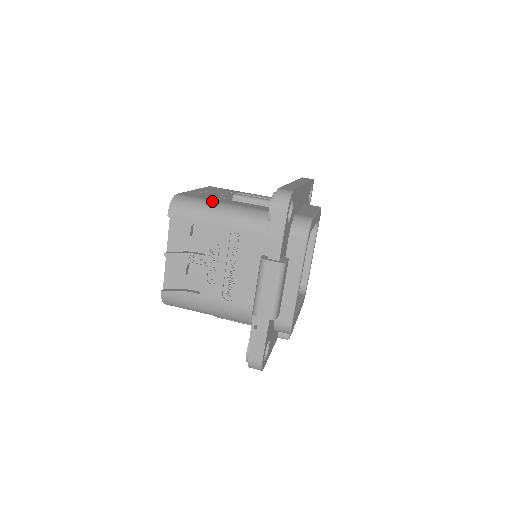
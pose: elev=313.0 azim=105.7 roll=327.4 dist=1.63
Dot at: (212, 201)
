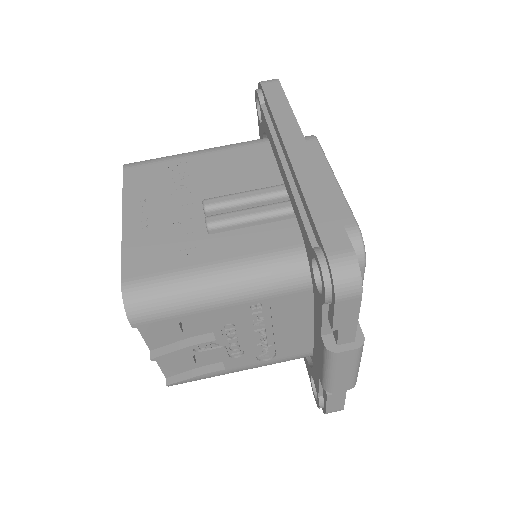
Dot at: (190, 272)
